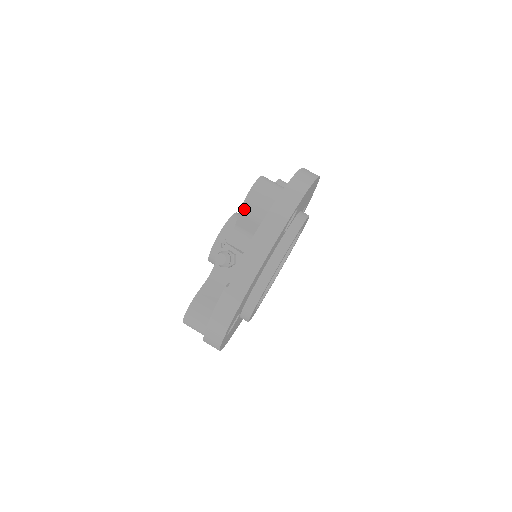
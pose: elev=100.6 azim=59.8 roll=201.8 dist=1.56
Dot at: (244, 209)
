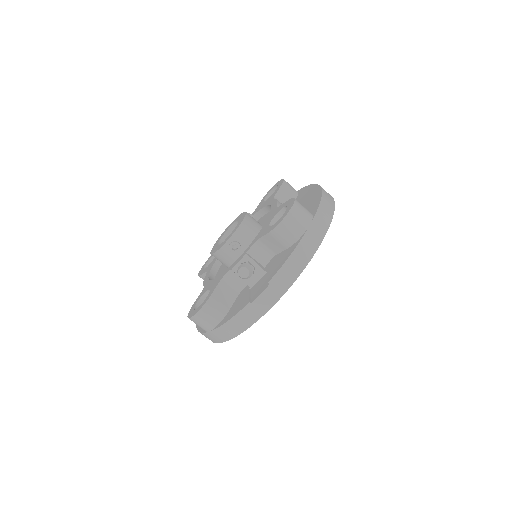
Dot at: (276, 231)
